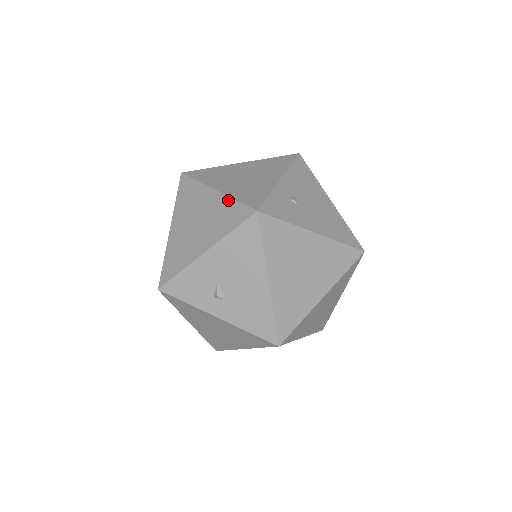
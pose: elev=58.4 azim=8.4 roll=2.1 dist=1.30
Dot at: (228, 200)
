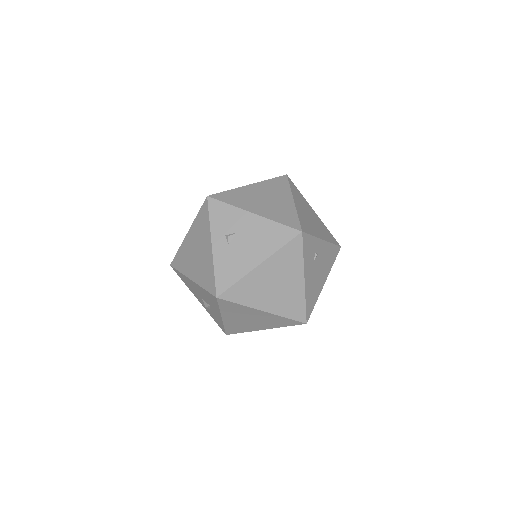
Dot at: (294, 211)
